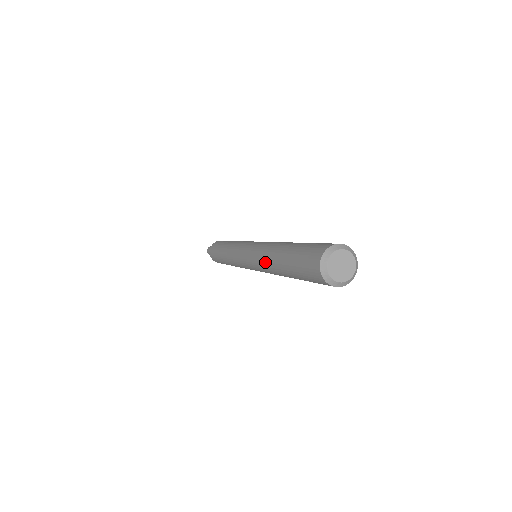
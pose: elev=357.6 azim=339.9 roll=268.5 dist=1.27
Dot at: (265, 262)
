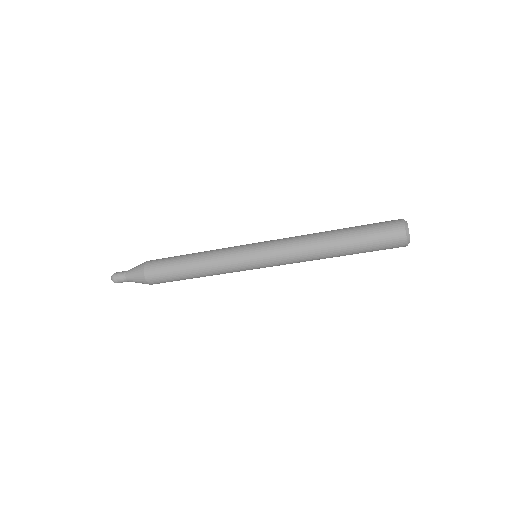
Dot at: (310, 250)
